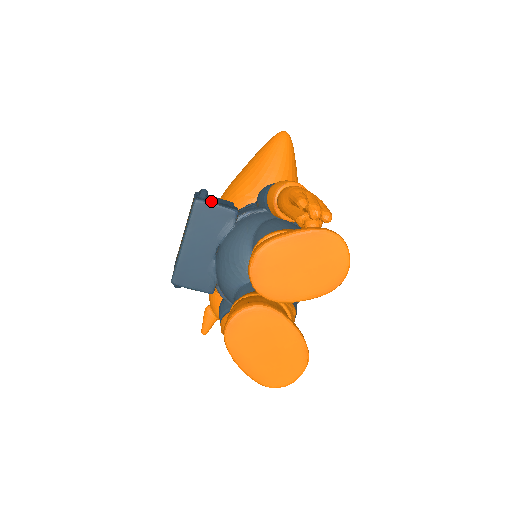
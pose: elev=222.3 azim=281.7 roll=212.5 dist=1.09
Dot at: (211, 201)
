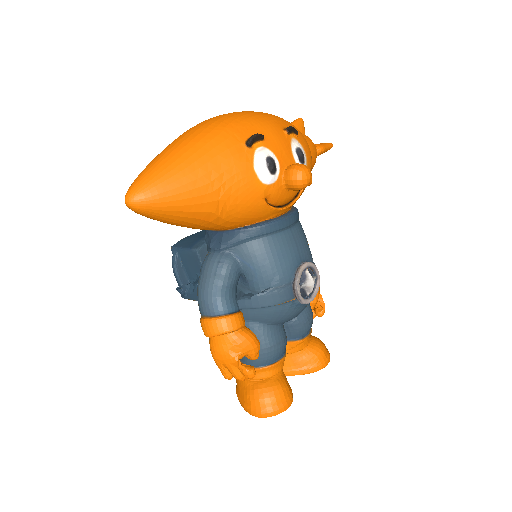
Dot at: (189, 297)
